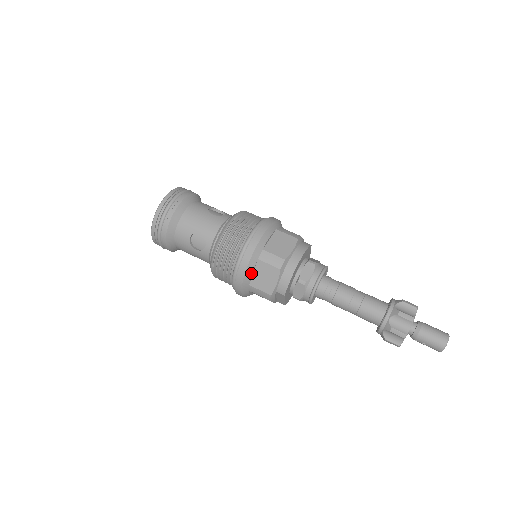
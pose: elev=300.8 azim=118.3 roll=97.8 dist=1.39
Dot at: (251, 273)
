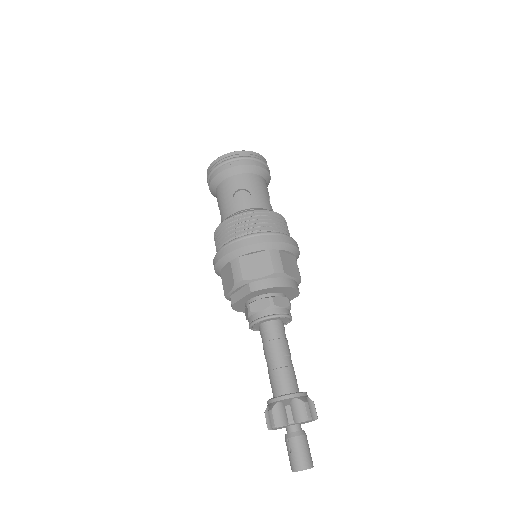
Dot at: (253, 251)
